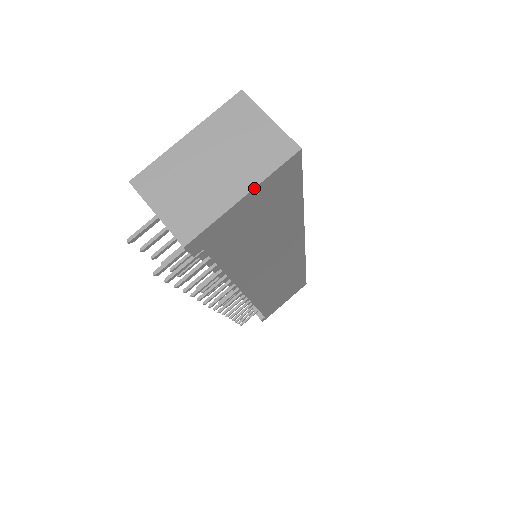
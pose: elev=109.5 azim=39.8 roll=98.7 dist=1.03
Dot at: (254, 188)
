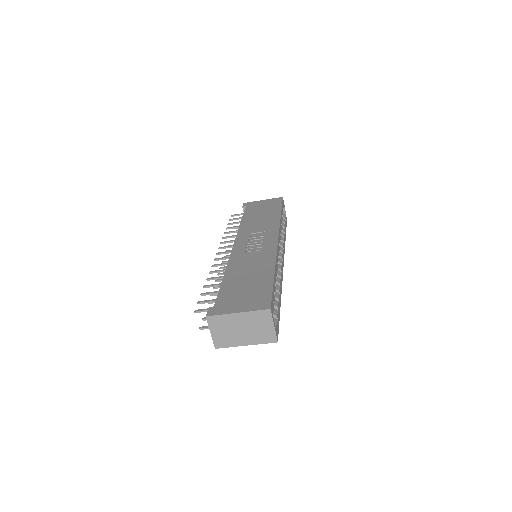
Dot at: occluded
